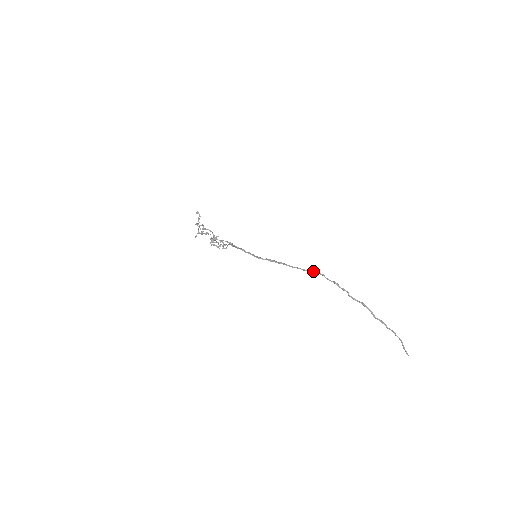
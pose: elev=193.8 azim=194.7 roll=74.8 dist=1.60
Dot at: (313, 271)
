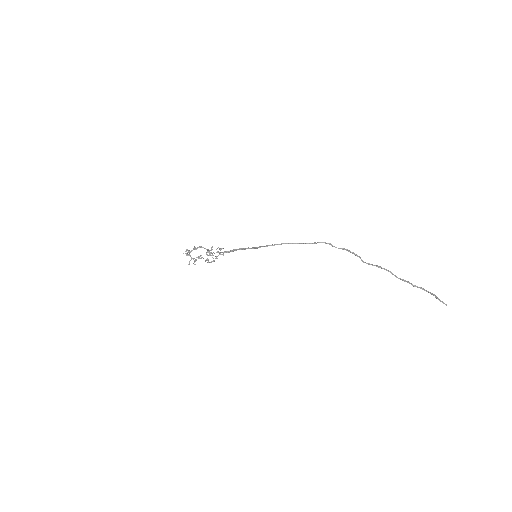
Dot at: (318, 242)
